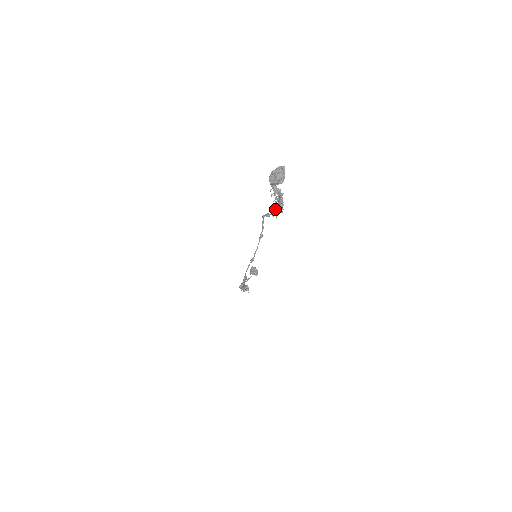
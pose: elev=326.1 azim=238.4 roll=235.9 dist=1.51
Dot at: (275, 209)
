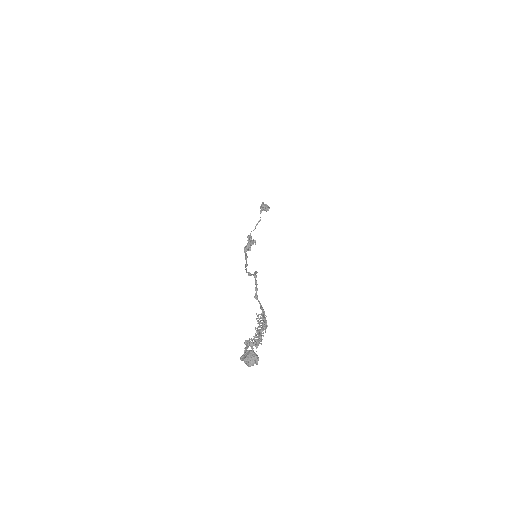
Dot at: (258, 326)
